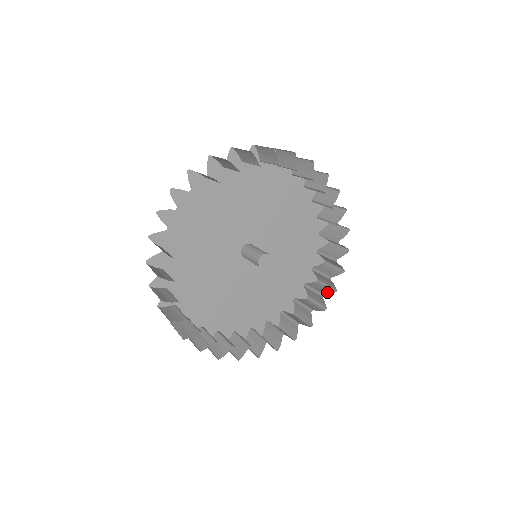
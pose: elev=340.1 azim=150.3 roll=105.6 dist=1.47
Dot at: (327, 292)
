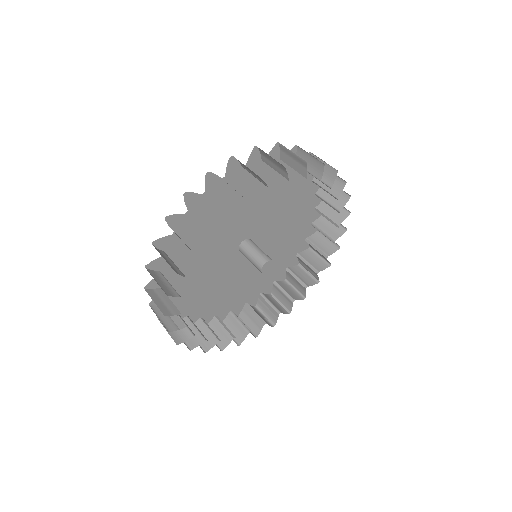
Dot at: (282, 311)
